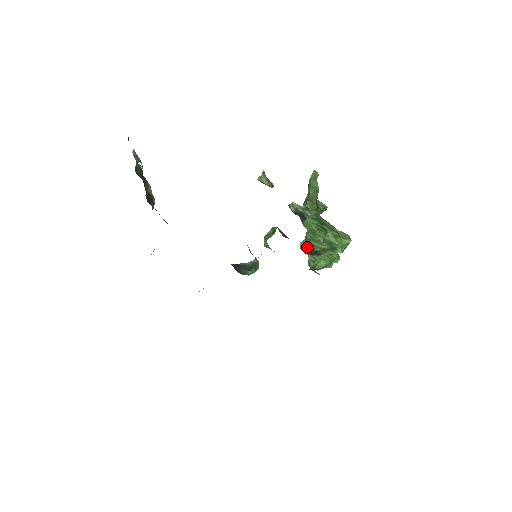
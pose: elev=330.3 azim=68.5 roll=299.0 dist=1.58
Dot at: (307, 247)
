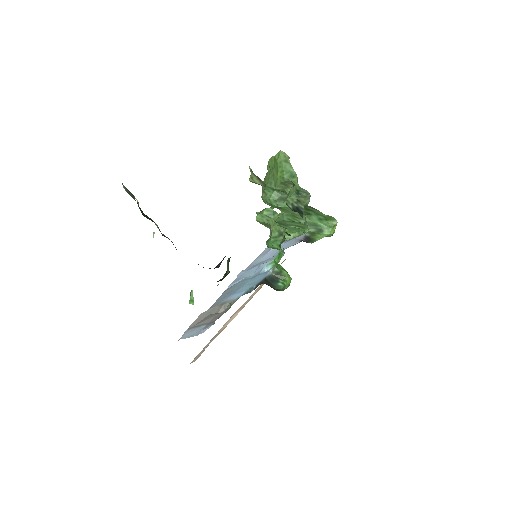
Dot at: (267, 220)
